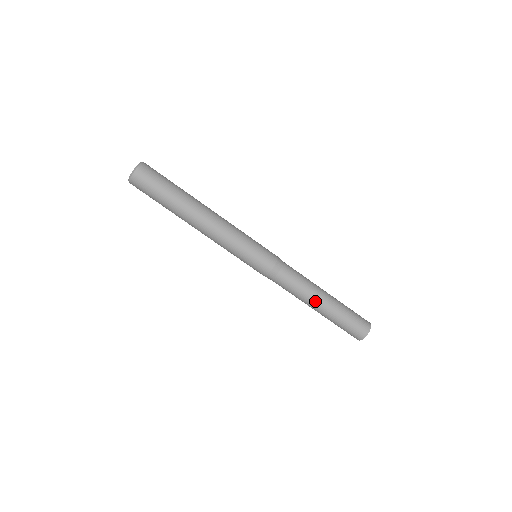
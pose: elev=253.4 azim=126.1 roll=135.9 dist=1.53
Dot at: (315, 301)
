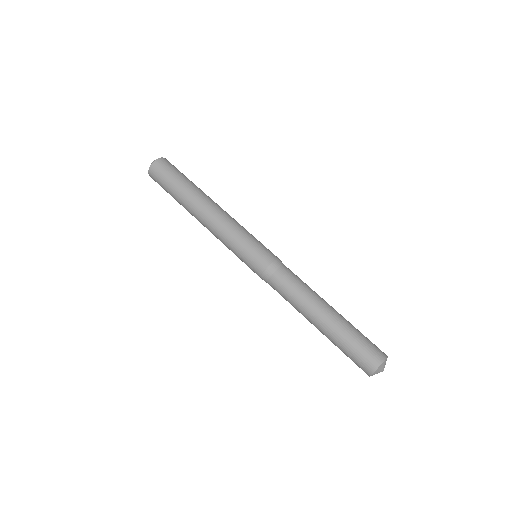
Dot at: (321, 304)
